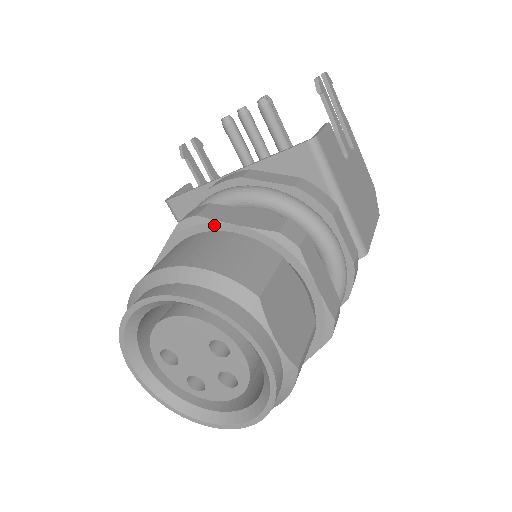
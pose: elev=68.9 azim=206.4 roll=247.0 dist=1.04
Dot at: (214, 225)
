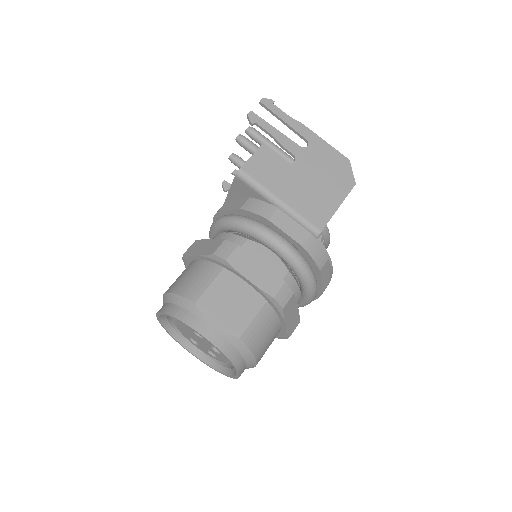
Dot at: (191, 257)
